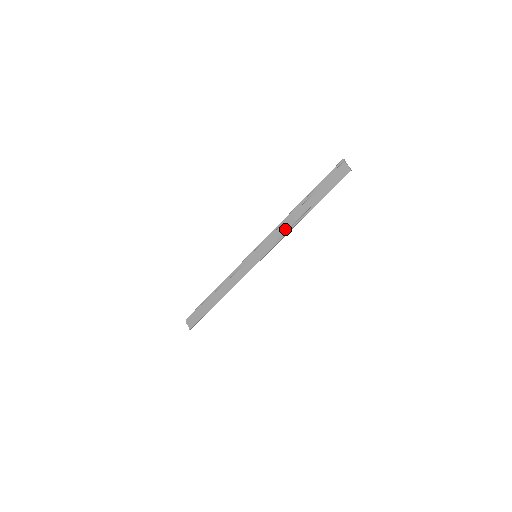
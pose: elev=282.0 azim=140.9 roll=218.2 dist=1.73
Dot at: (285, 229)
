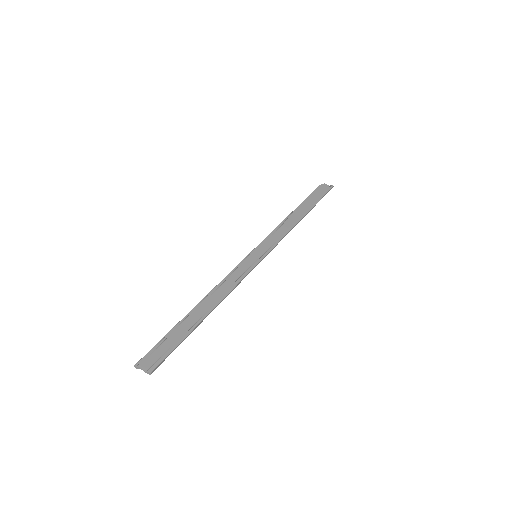
Dot at: (286, 228)
